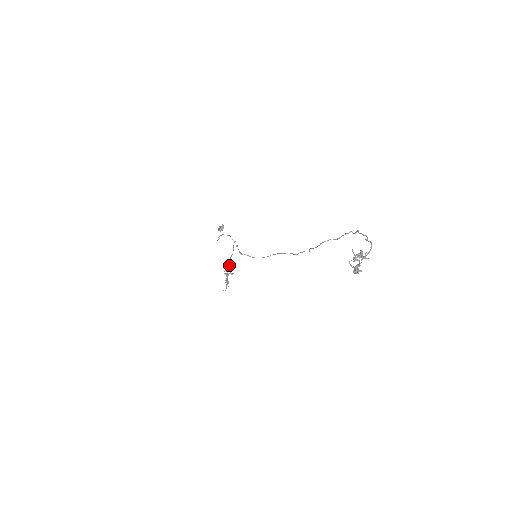
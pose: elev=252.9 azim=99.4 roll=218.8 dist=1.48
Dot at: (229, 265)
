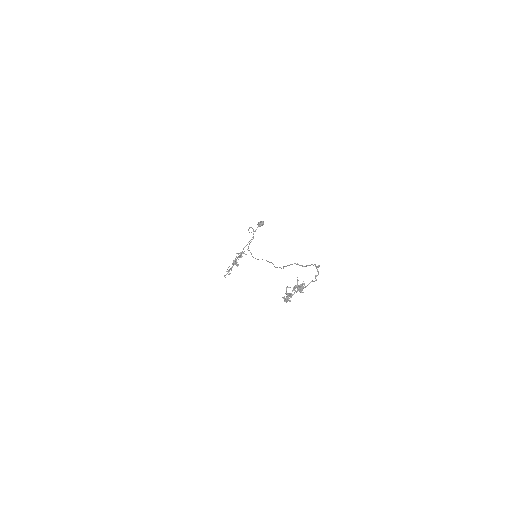
Dot at: (239, 255)
